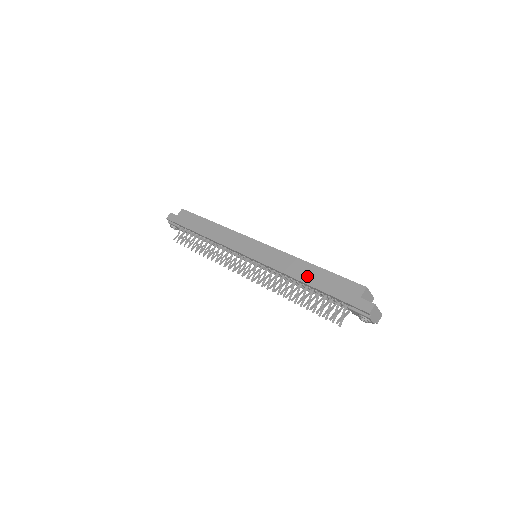
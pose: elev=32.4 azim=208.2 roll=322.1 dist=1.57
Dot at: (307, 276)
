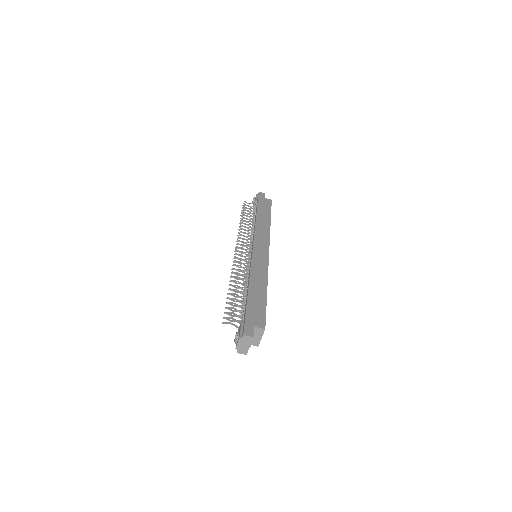
Dot at: (255, 288)
